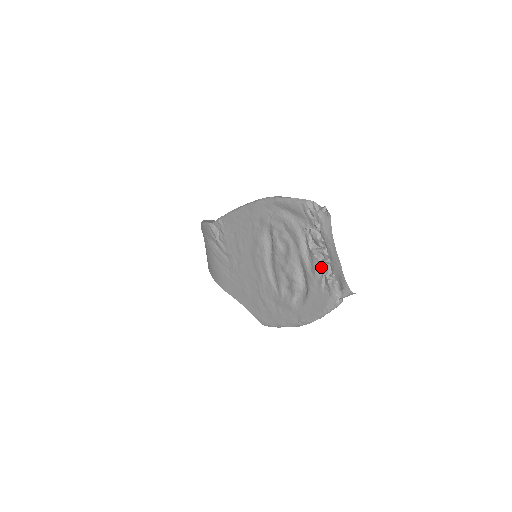
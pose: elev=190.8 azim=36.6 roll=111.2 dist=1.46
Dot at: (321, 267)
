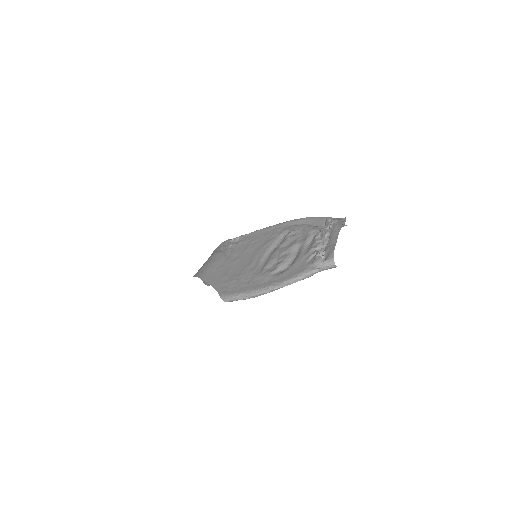
Dot at: (316, 249)
